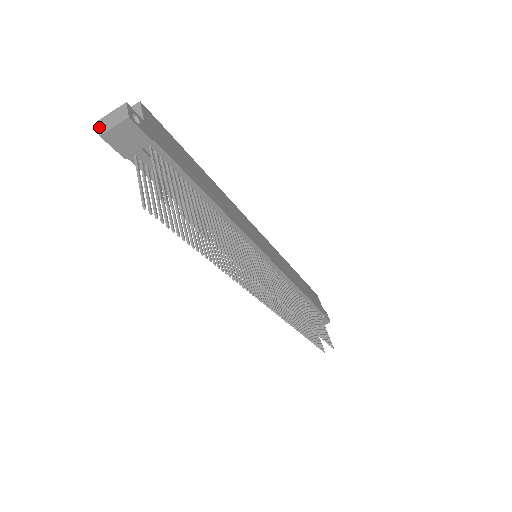
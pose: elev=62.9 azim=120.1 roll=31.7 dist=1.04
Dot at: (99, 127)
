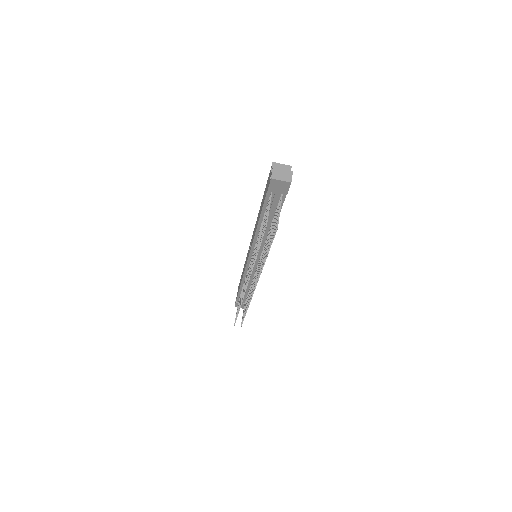
Dot at: (273, 172)
